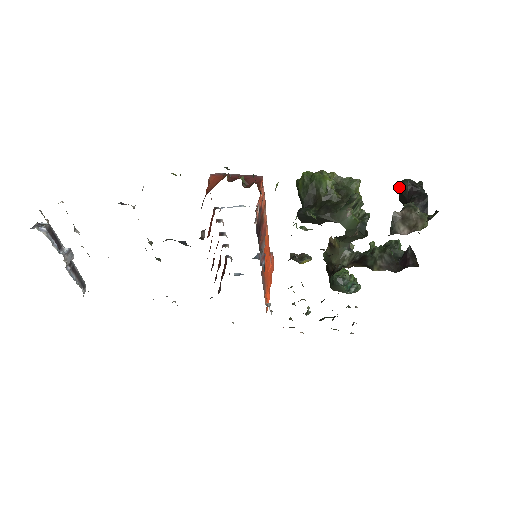
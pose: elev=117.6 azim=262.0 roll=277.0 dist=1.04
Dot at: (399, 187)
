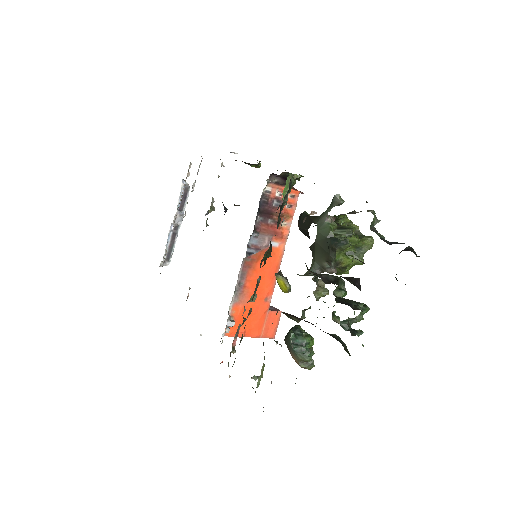
Dot at: occluded
